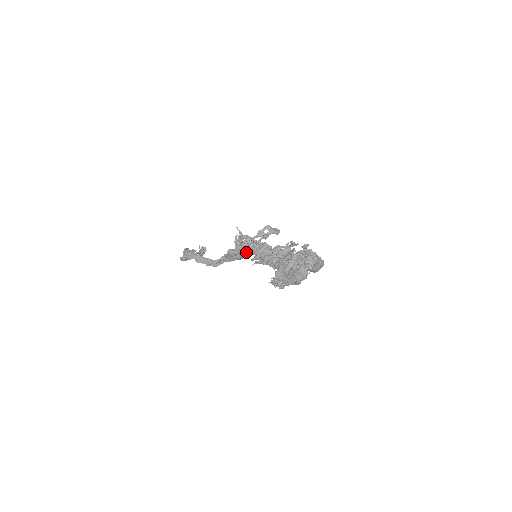
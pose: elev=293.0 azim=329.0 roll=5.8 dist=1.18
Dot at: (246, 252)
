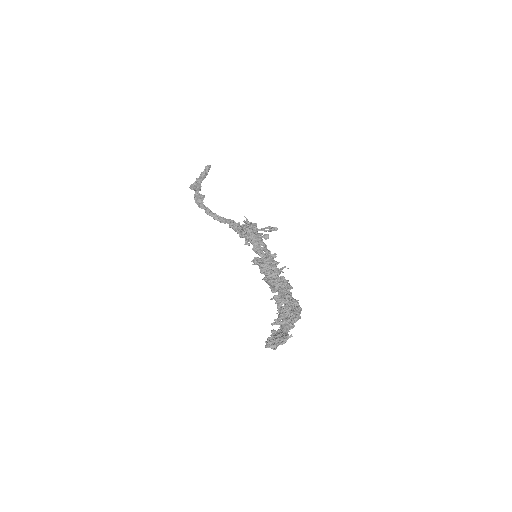
Dot at: occluded
